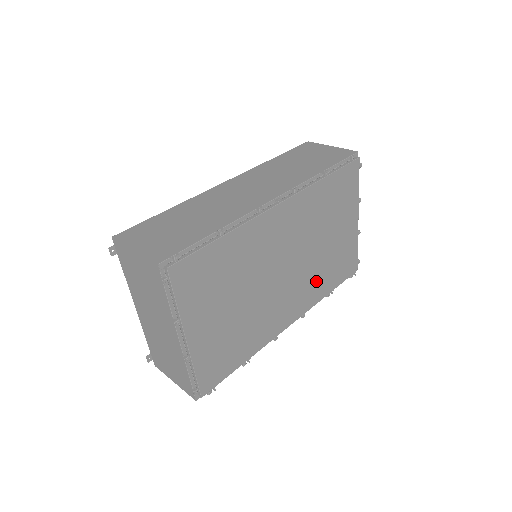
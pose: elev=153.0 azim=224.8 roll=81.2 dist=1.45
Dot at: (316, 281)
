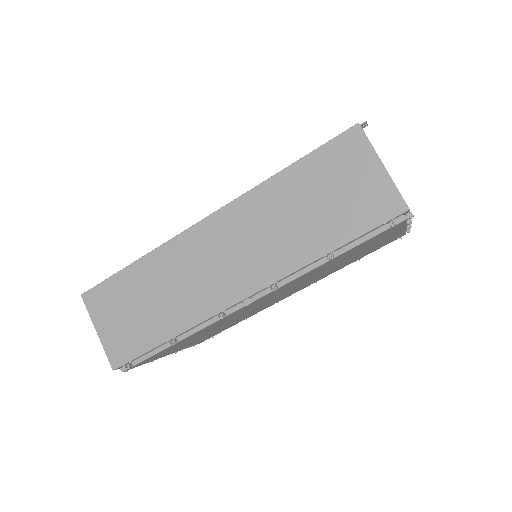
Dot at: (329, 272)
